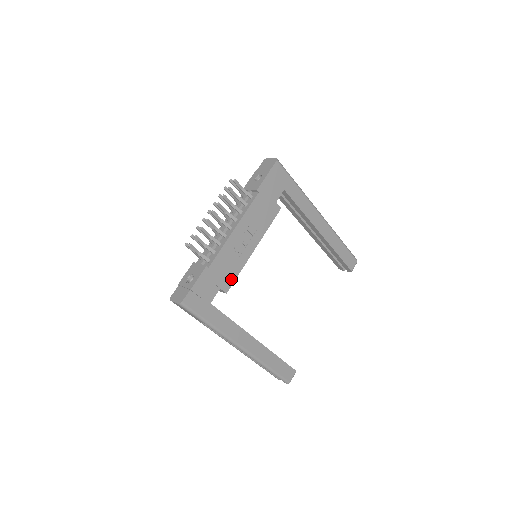
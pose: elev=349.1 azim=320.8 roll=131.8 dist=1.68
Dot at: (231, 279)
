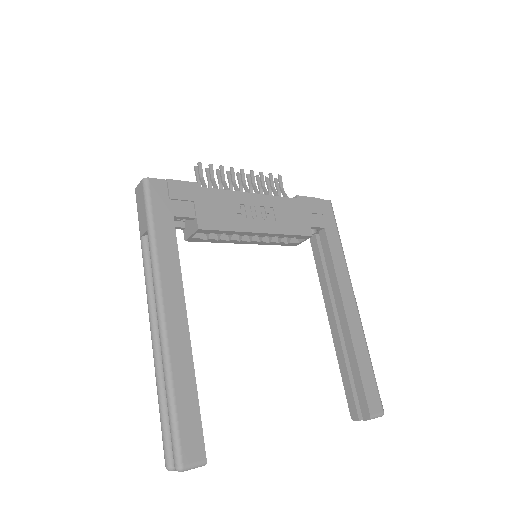
Dot at: (215, 224)
